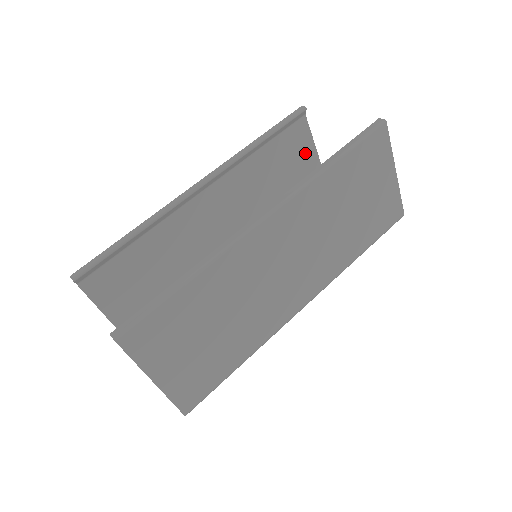
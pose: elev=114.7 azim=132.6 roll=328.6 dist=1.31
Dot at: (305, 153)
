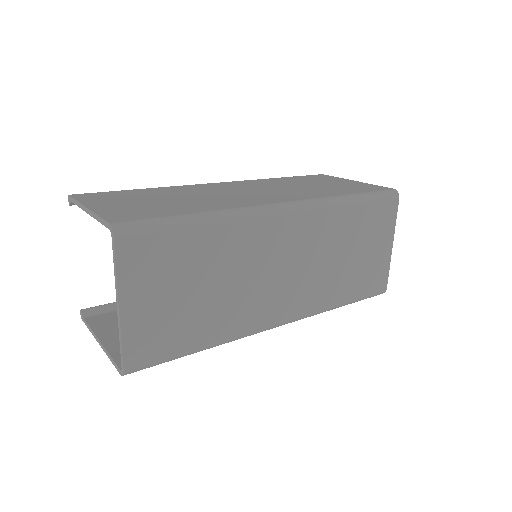
Dot at: occluded
